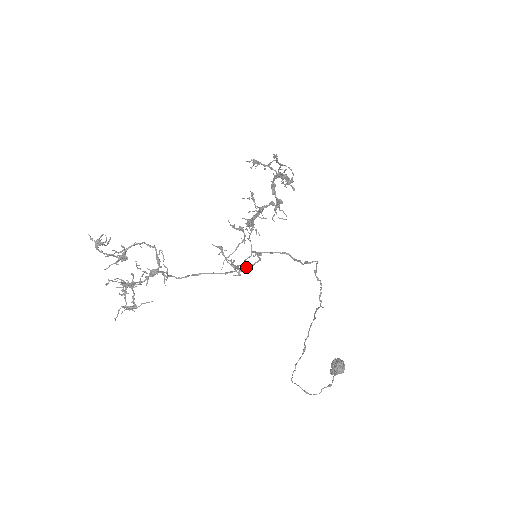
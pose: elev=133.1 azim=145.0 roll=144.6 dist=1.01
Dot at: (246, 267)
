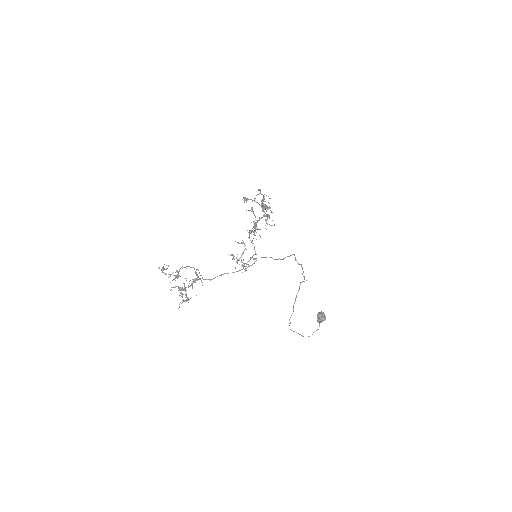
Dot at: (249, 266)
